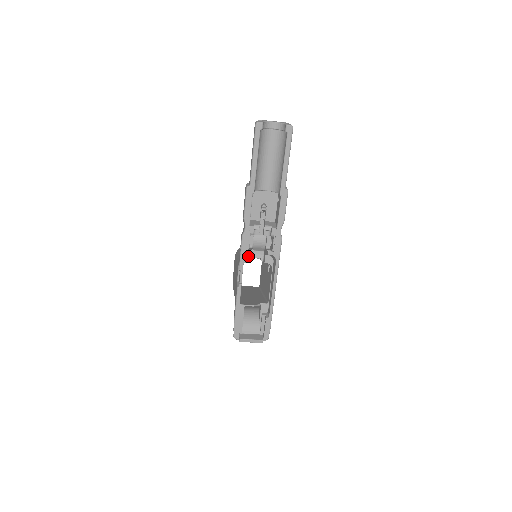
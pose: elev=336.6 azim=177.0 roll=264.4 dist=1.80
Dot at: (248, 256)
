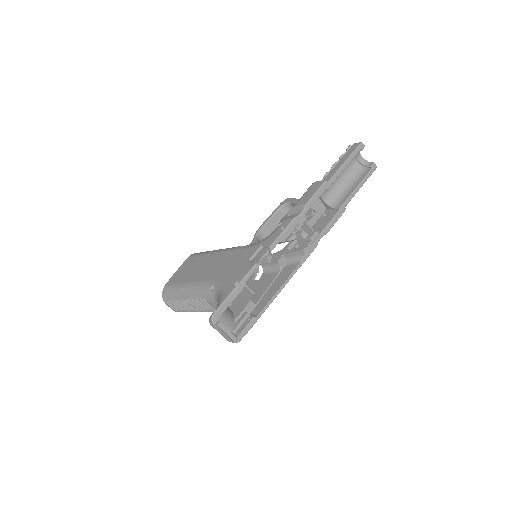
Dot at: (290, 239)
